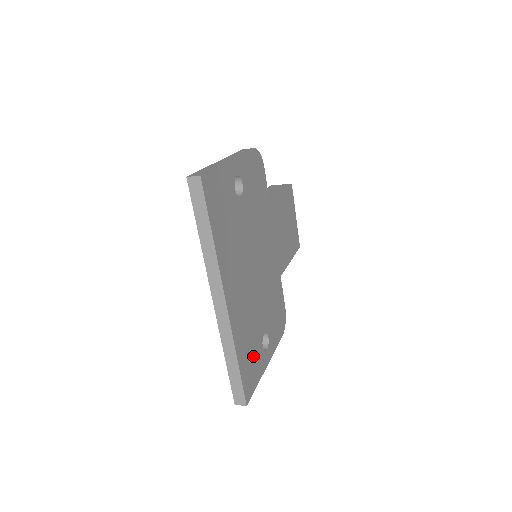
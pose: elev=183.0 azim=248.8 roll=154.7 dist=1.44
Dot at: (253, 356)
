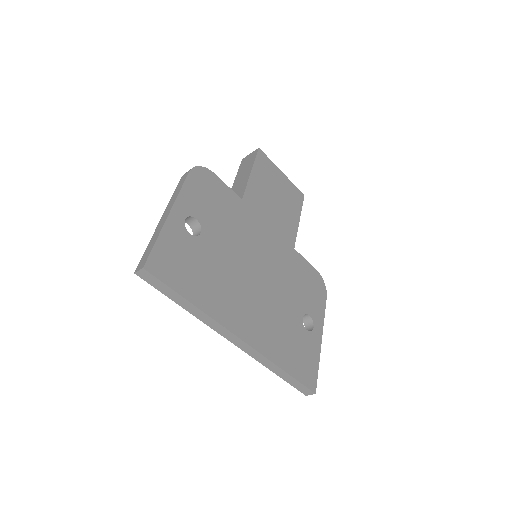
Dot at: (300, 348)
